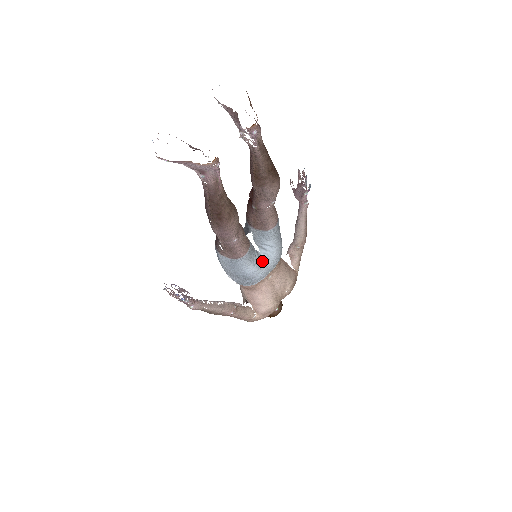
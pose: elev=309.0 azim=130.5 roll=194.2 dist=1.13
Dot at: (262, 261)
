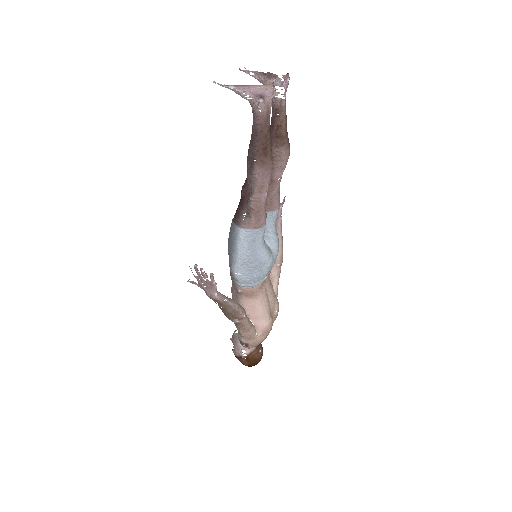
Dot at: (269, 249)
